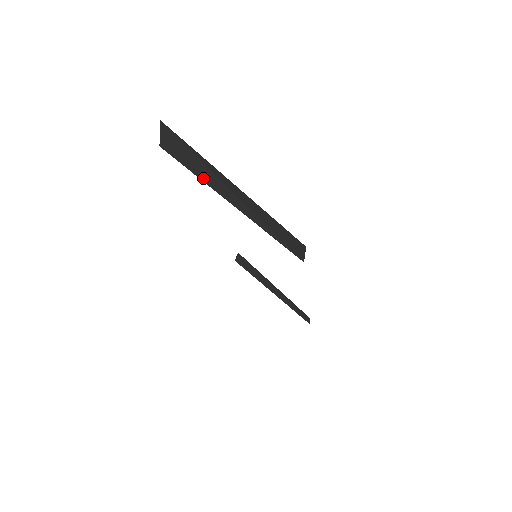
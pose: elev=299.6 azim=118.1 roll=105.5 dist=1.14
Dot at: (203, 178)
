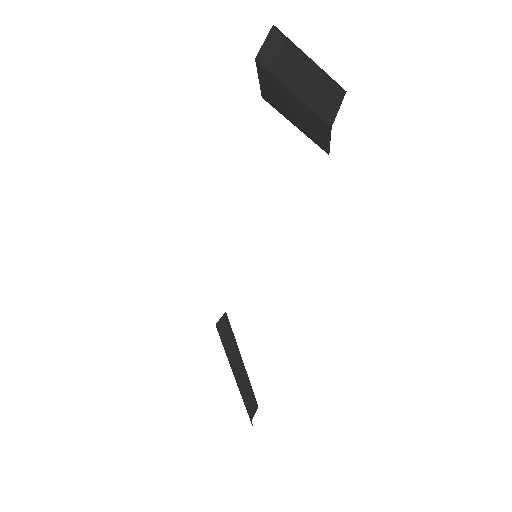
Dot at: (278, 72)
